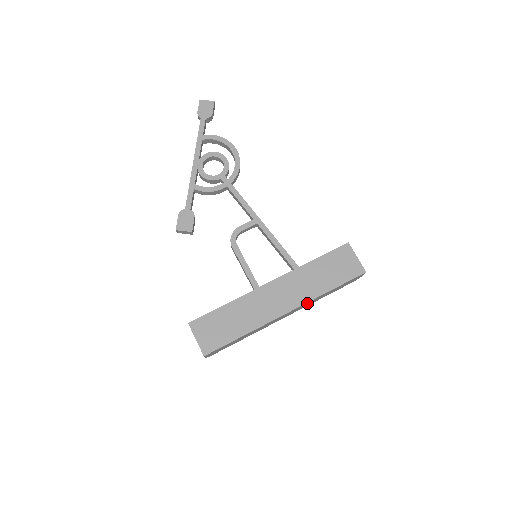
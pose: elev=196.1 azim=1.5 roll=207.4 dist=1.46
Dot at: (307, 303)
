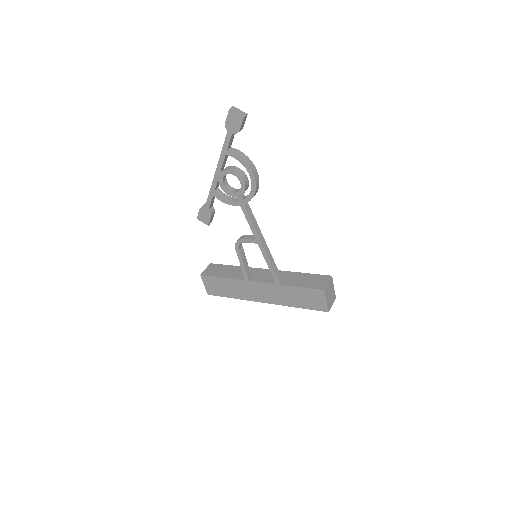
Dot at: occluded
